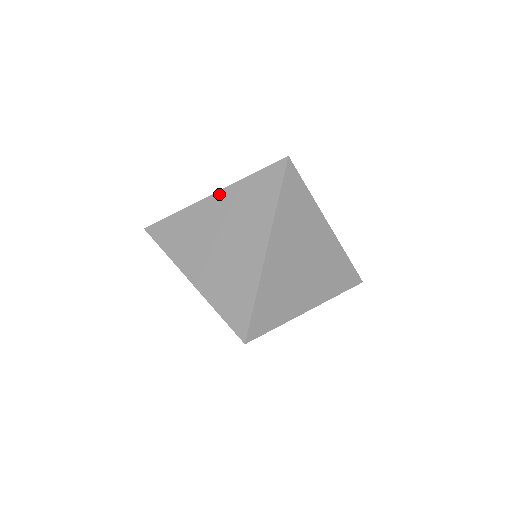
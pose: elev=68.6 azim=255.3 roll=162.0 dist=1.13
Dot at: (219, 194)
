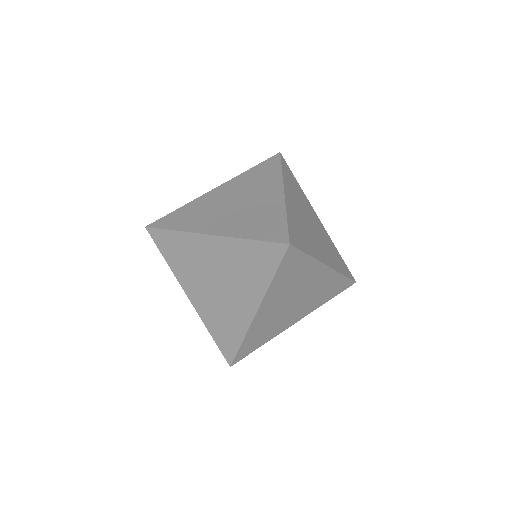
Dot at: (217, 239)
